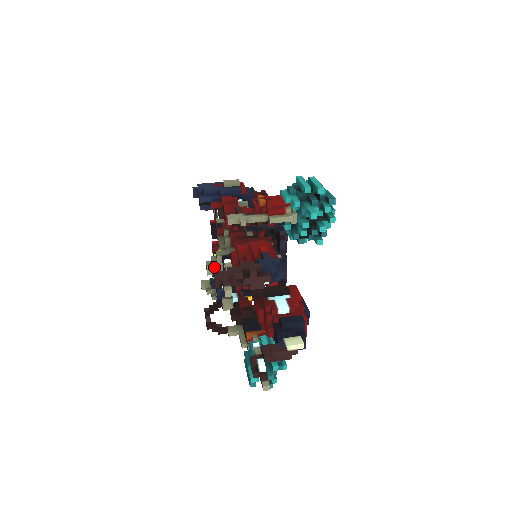
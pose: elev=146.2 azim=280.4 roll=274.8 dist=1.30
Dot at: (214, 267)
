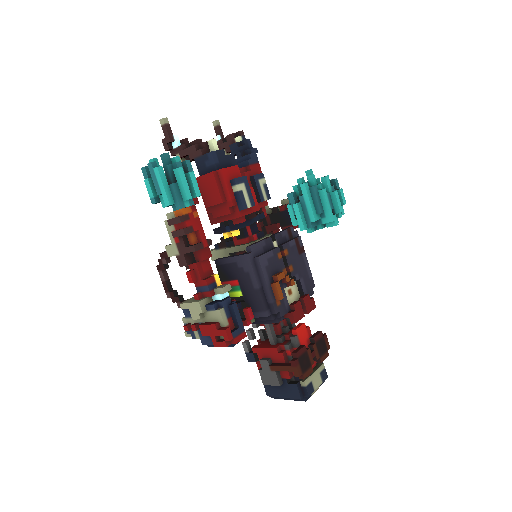
Dot at: occluded
